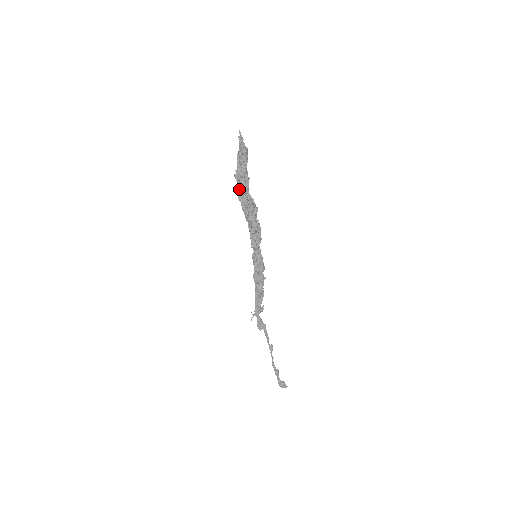
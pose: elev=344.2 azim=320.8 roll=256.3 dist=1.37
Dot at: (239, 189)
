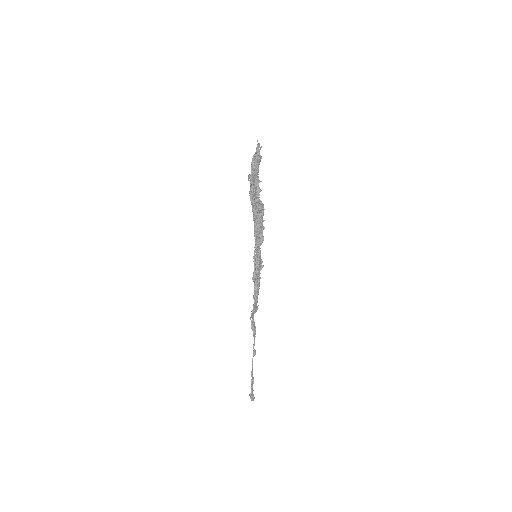
Dot at: (252, 191)
